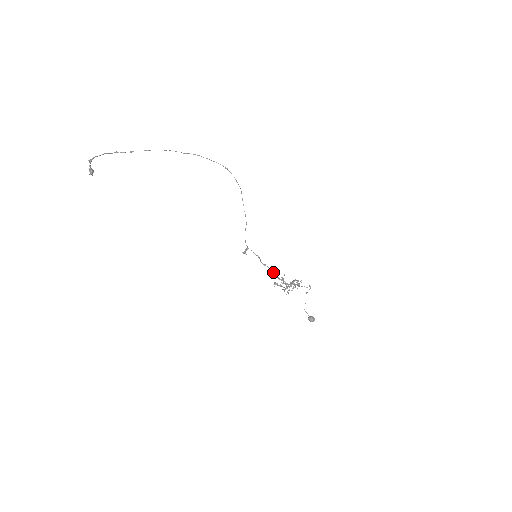
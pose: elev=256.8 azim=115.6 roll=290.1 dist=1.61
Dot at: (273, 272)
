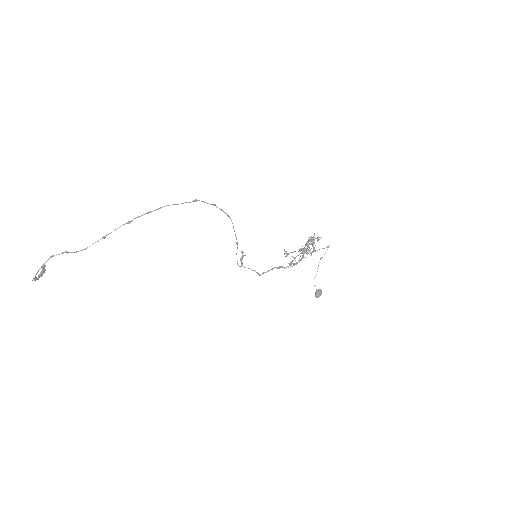
Dot at: occluded
